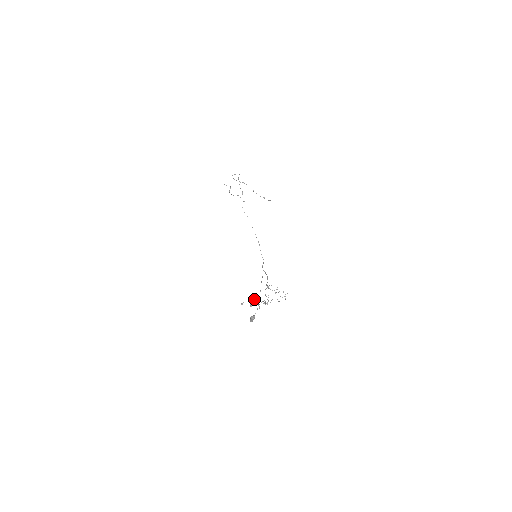
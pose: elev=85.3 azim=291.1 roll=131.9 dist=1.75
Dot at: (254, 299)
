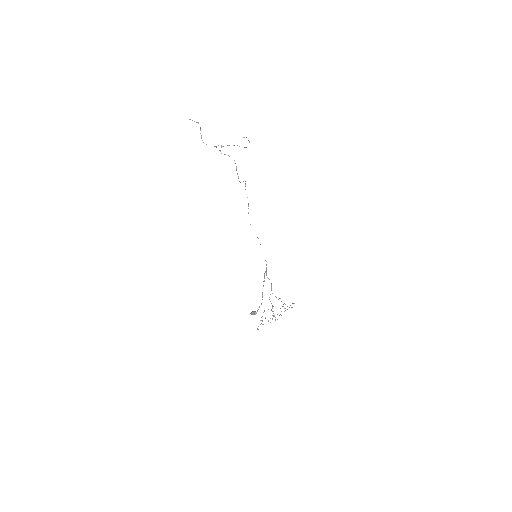
Dot at: occluded
